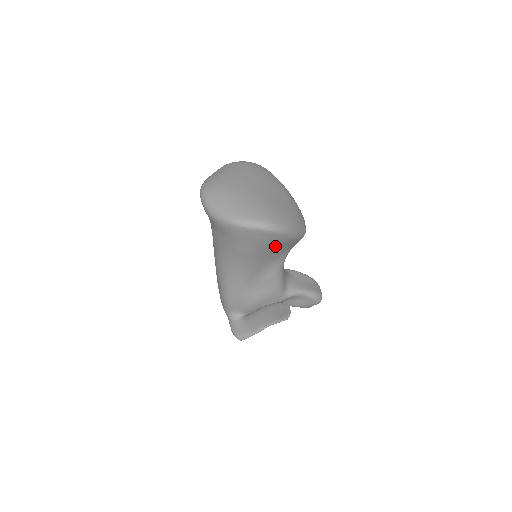
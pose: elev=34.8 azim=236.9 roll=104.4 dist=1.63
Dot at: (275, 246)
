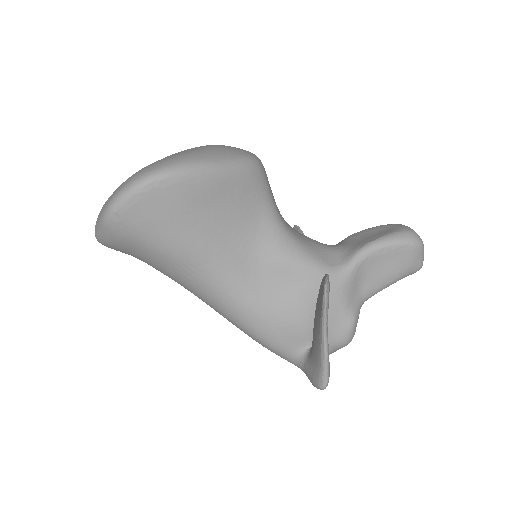
Dot at: (203, 206)
